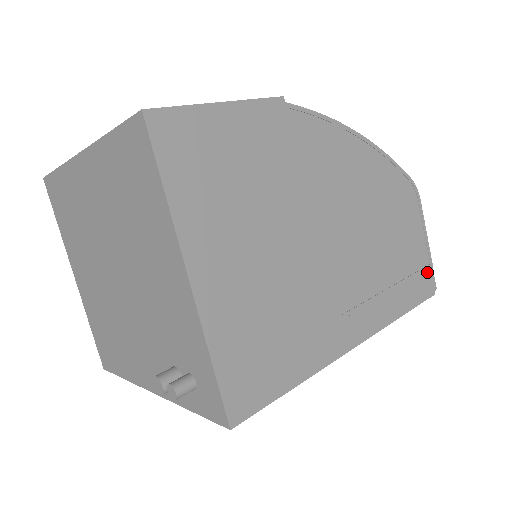
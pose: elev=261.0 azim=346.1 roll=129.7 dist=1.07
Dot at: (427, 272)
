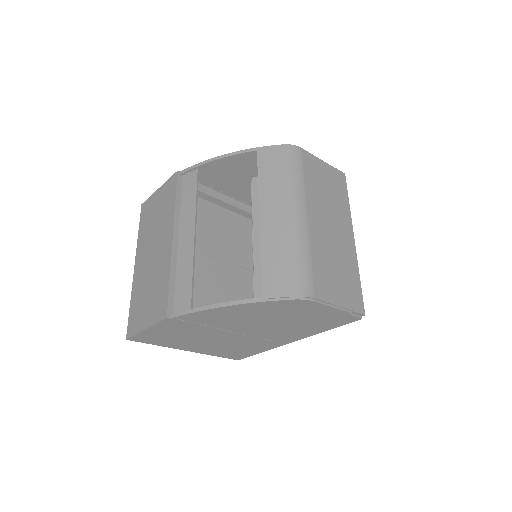
Dot at: (346, 316)
